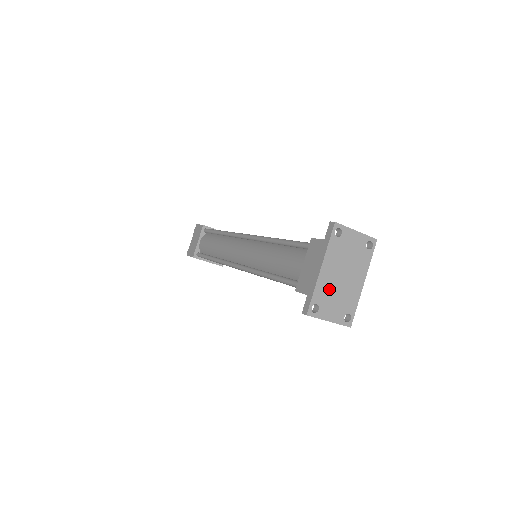
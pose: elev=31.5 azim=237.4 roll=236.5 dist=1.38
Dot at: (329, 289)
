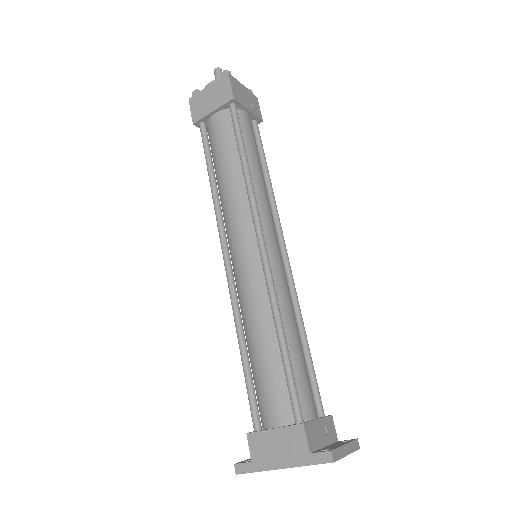
Dot at: occluded
